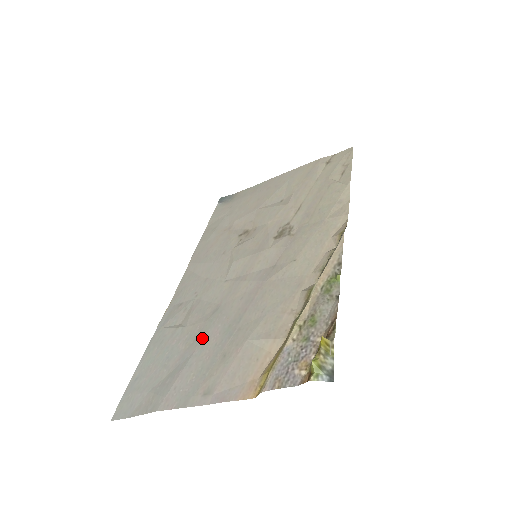
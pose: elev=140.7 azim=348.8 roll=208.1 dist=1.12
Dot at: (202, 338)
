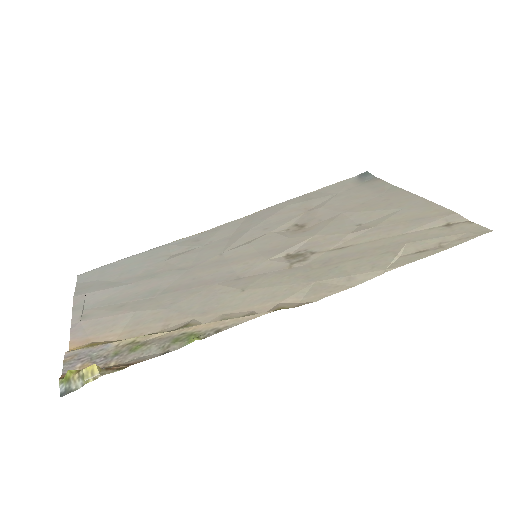
Dot at: (146, 280)
